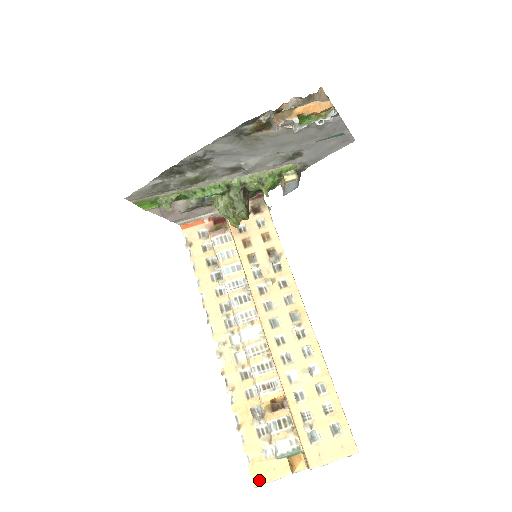
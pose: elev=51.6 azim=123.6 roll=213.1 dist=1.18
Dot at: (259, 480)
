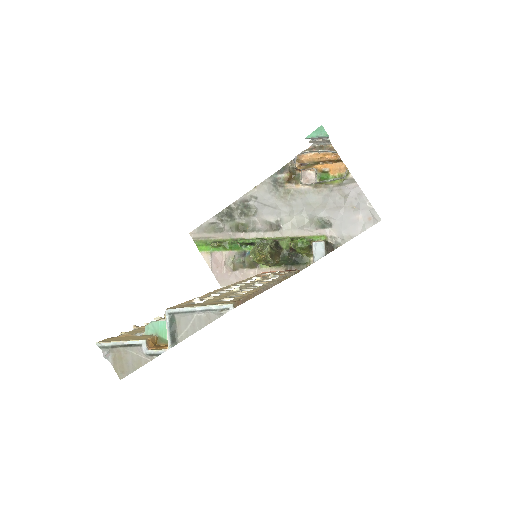
Dot at: (108, 340)
